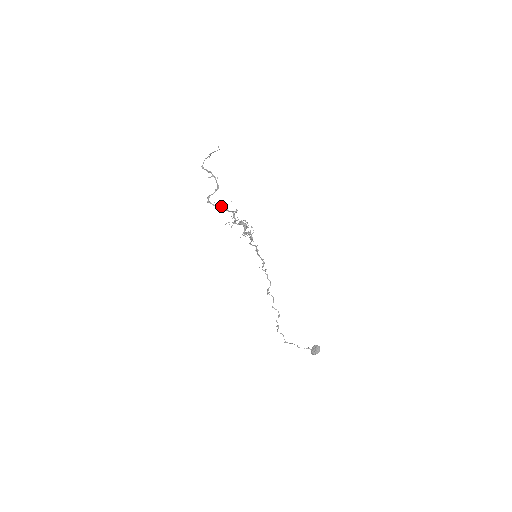
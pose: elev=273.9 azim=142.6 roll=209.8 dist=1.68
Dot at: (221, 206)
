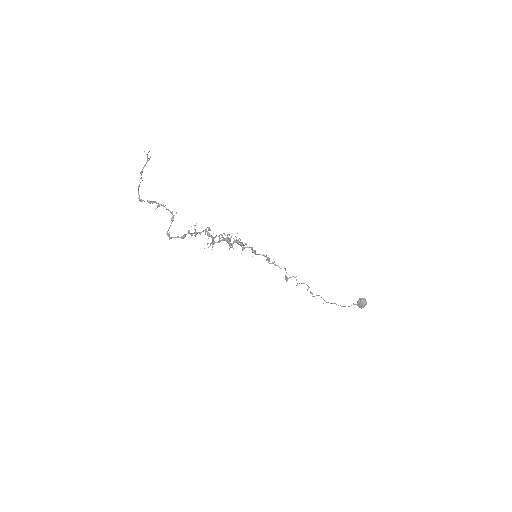
Dot at: (188, 233)
